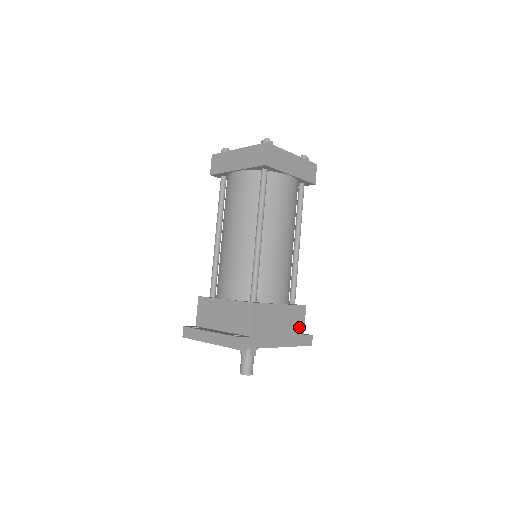
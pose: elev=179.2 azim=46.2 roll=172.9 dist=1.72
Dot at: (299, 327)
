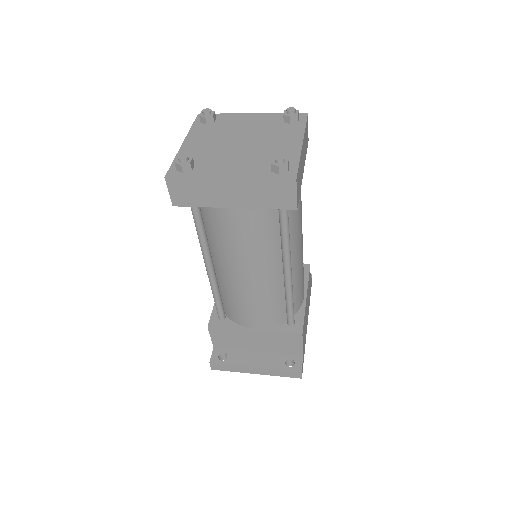
Dot at: (309, 287)
